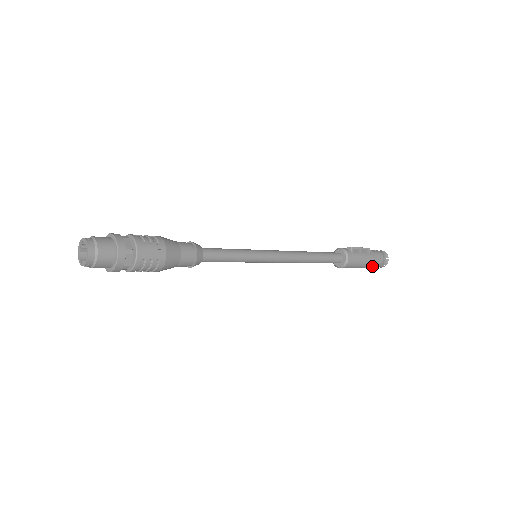
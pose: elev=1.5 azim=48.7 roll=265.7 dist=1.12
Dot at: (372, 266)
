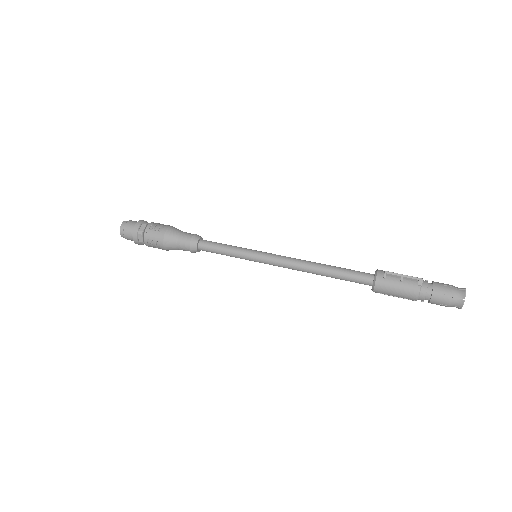
Dot at: (431, 302)
